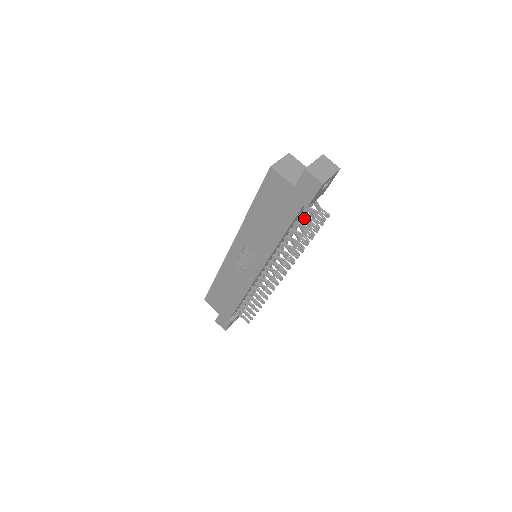
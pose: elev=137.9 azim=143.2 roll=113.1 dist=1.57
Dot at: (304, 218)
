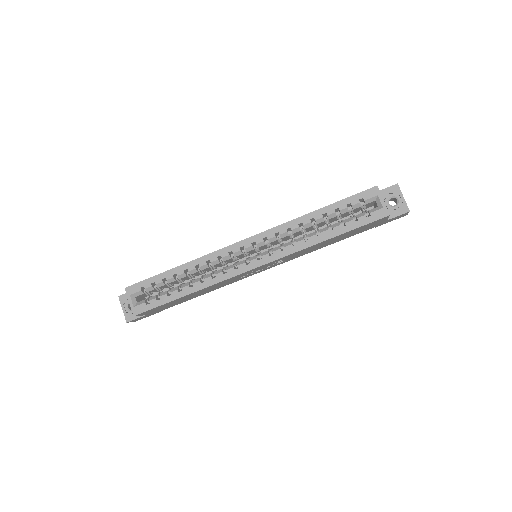
Dot at: occluded
